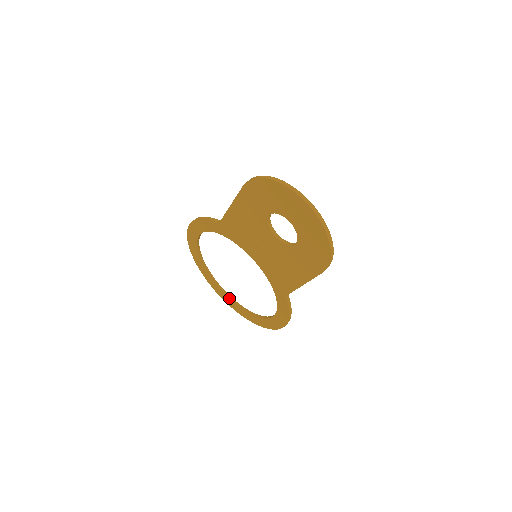
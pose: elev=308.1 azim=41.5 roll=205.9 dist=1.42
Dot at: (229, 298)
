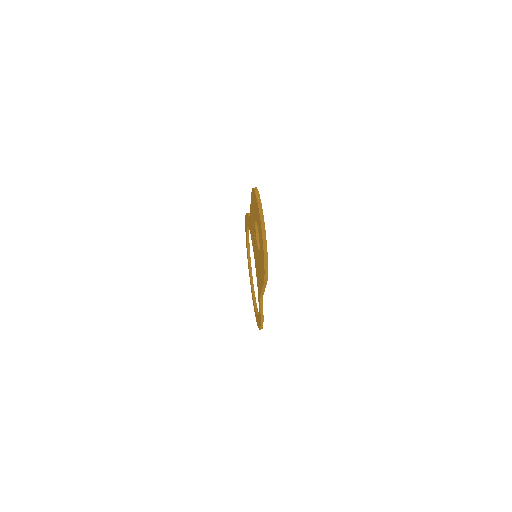
Dot at: (252, 290)
